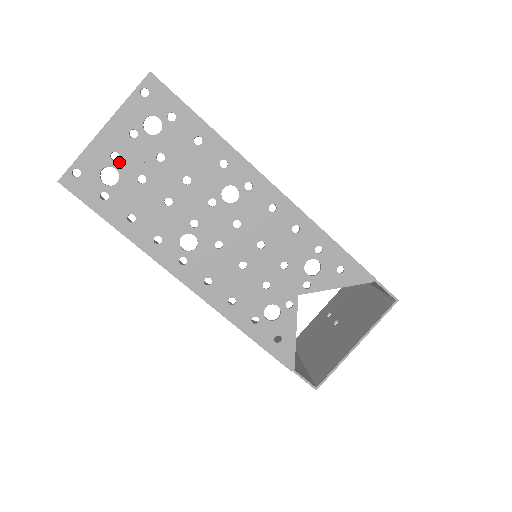
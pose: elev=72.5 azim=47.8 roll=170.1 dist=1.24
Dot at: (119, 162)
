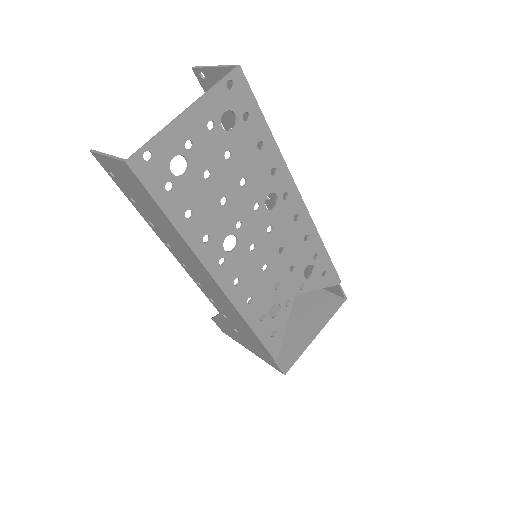
Dot at: (191, 152)
